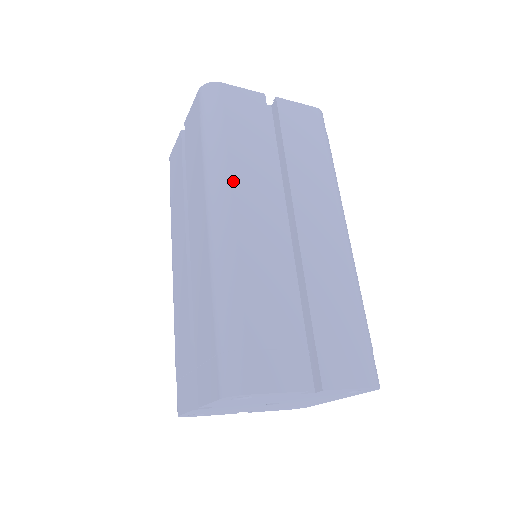
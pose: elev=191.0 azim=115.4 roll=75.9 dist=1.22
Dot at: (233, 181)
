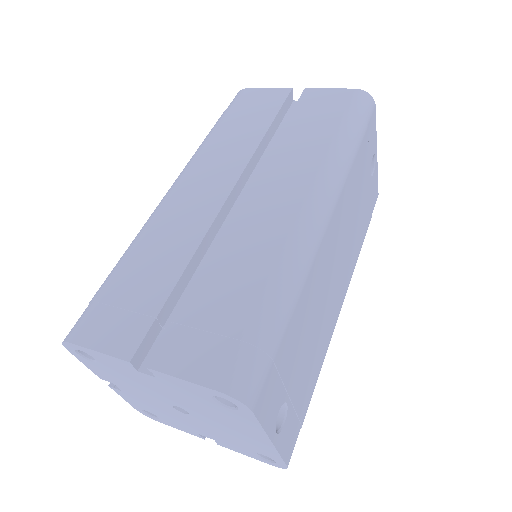
Dot at: (198, 162)
